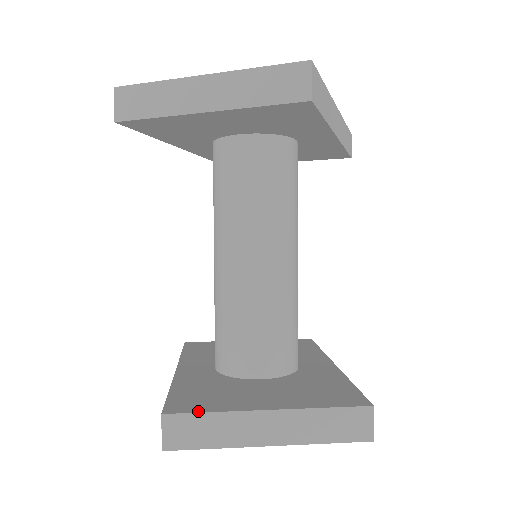
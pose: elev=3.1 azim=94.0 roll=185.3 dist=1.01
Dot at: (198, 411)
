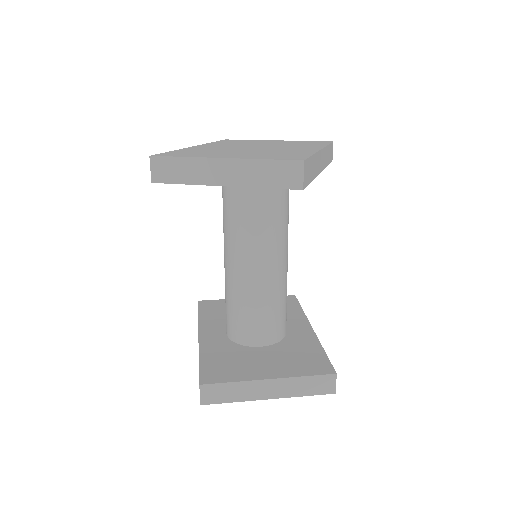
Dot at: (223, 381)
